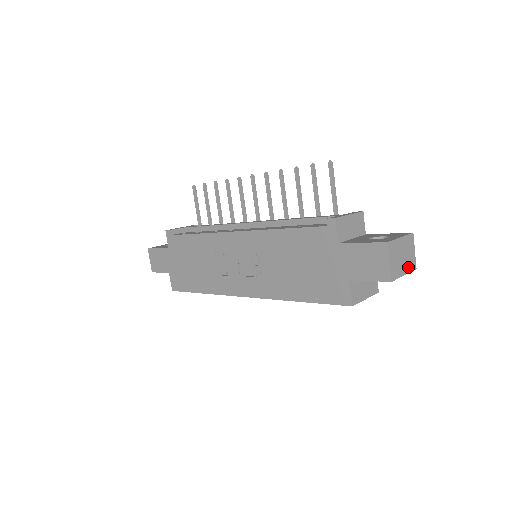
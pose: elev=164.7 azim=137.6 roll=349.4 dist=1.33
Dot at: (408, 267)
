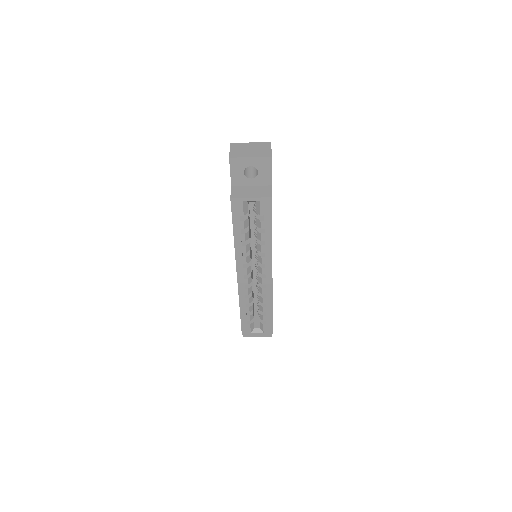
Dot at: (258, 155)
